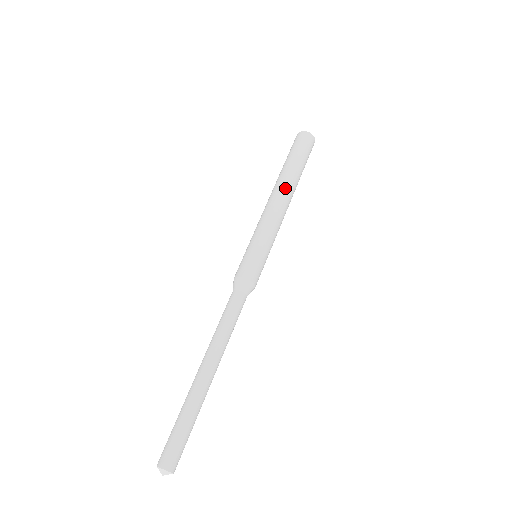
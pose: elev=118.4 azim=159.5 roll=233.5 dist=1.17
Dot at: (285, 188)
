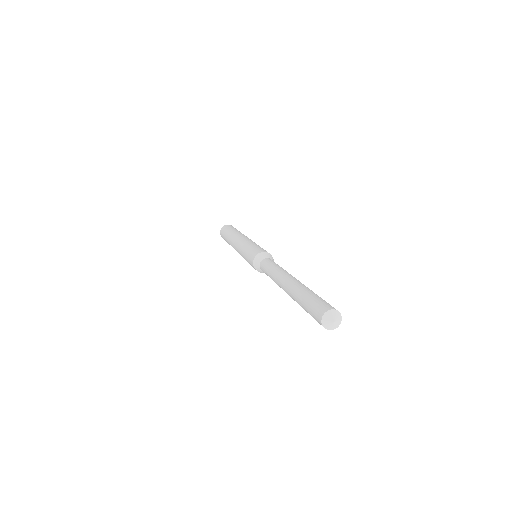
Dot at: (239, 234)
